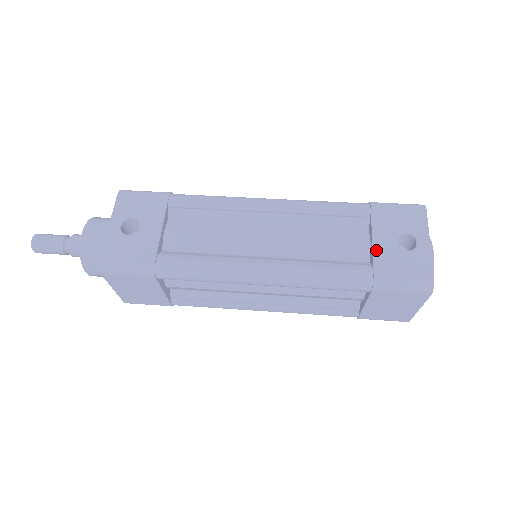
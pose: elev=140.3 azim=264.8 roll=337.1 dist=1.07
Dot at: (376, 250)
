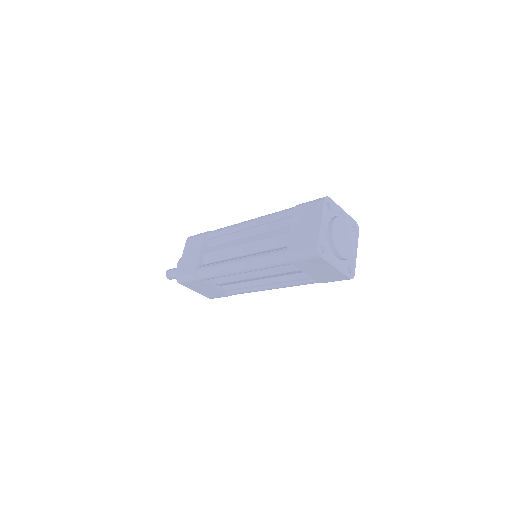
Dot at: occluded
